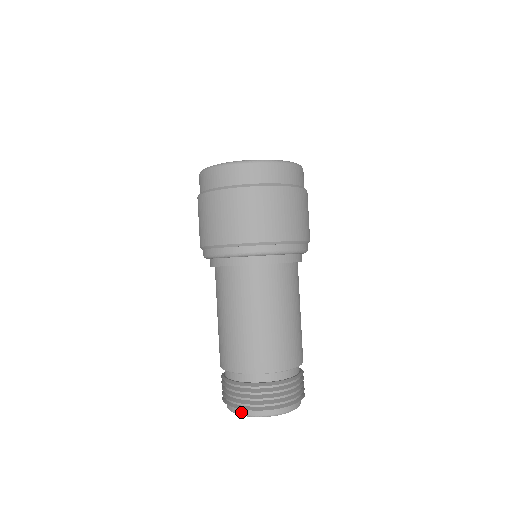
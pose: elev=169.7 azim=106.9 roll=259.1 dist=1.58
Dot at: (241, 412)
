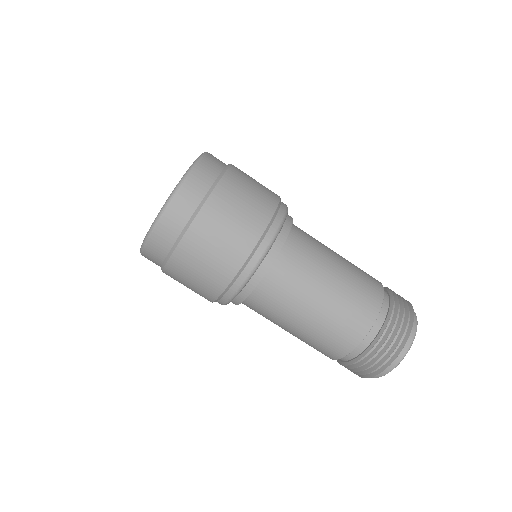
Dot at: (402, 355)
